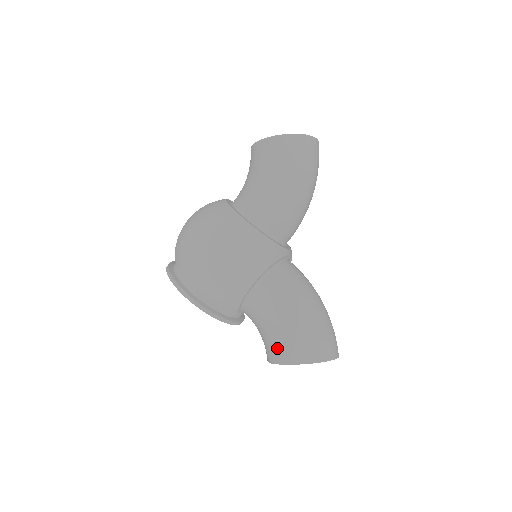
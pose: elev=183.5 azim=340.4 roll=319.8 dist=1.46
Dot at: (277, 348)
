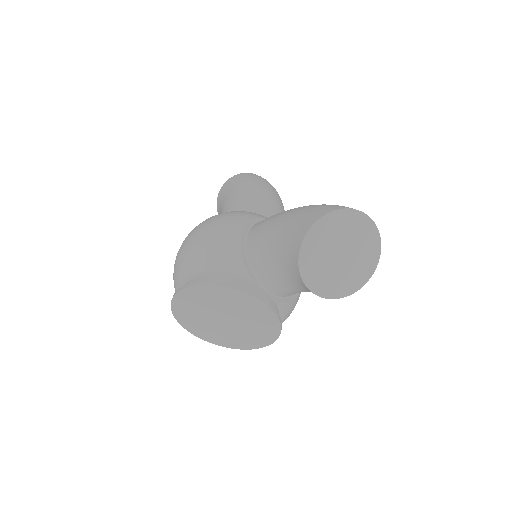
Dot at: (291, 240)
